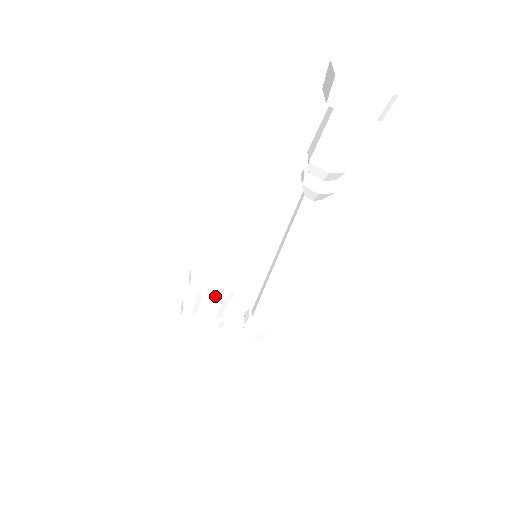
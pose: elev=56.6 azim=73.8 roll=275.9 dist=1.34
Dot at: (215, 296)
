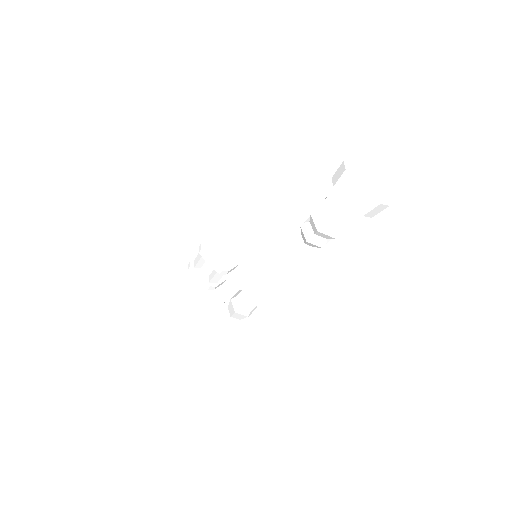
Dot at: (212, 266)
